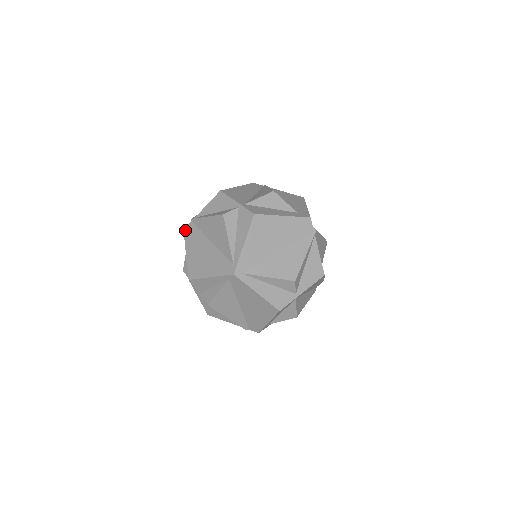
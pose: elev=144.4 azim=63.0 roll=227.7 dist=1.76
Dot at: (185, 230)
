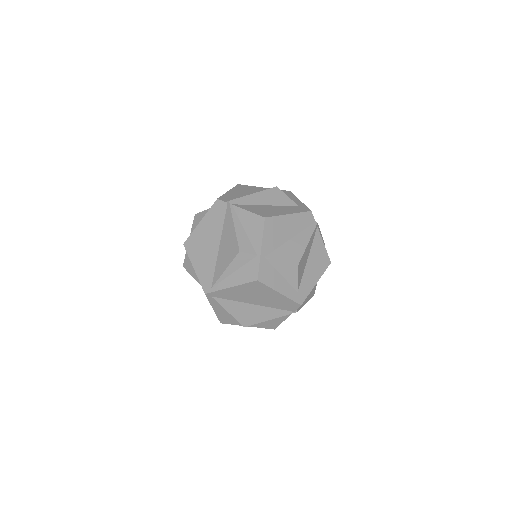
Dot at: (218, 201)
